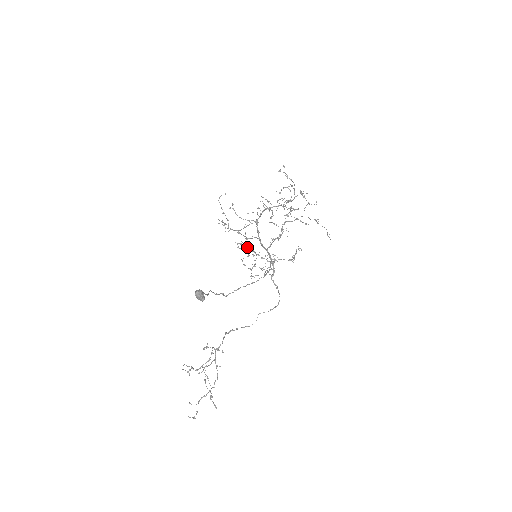
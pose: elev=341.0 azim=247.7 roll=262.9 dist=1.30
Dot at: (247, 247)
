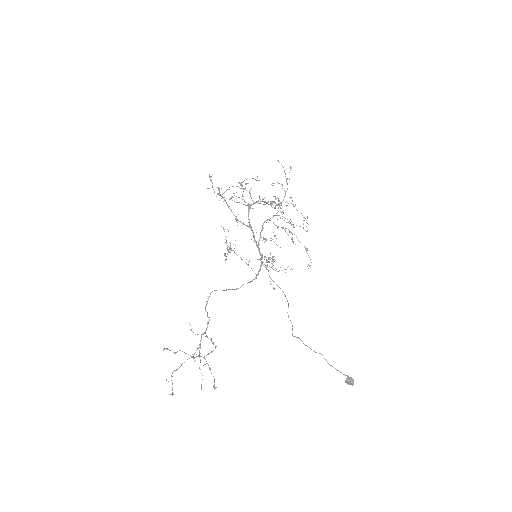
Dot at: (270, 259)
